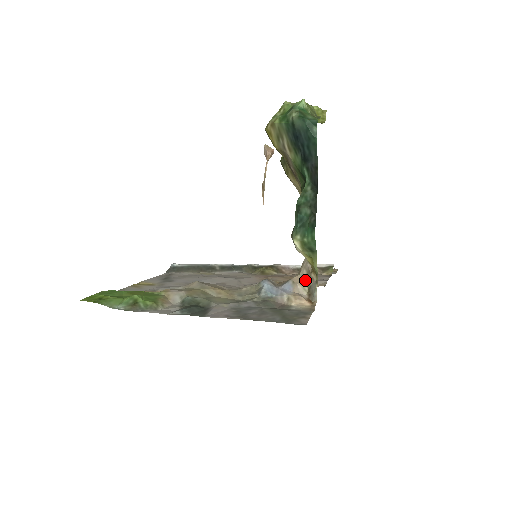
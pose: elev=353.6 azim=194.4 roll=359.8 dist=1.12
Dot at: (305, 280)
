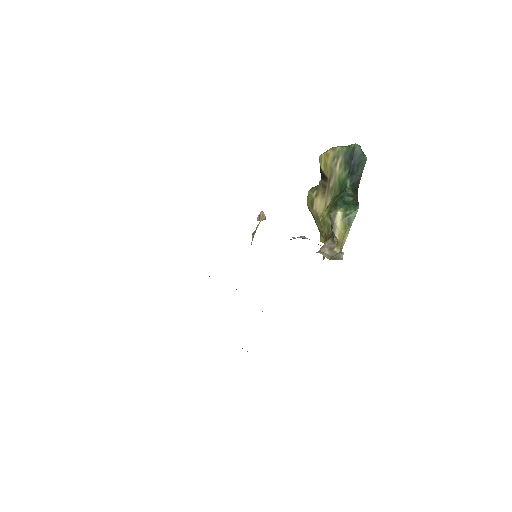
Dot at: (326, 253)
